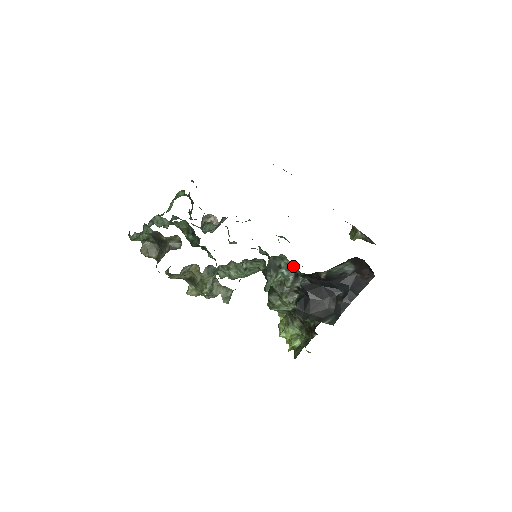
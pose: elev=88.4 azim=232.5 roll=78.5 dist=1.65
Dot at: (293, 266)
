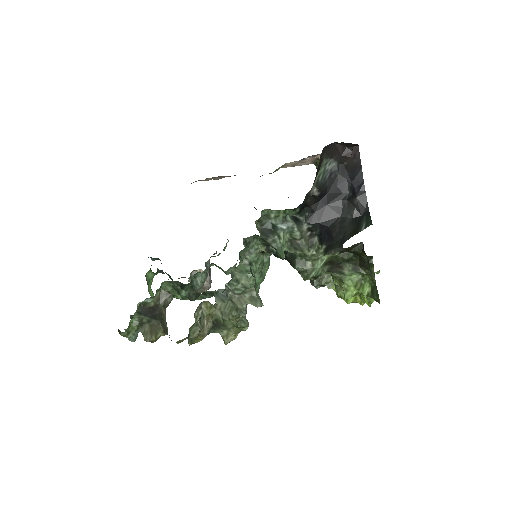
Dot at: (282, 211)
